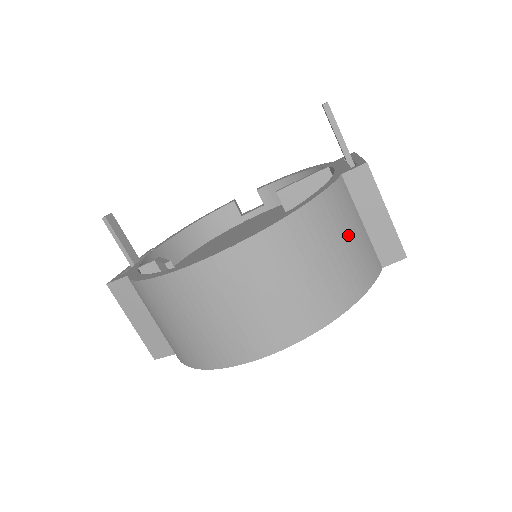
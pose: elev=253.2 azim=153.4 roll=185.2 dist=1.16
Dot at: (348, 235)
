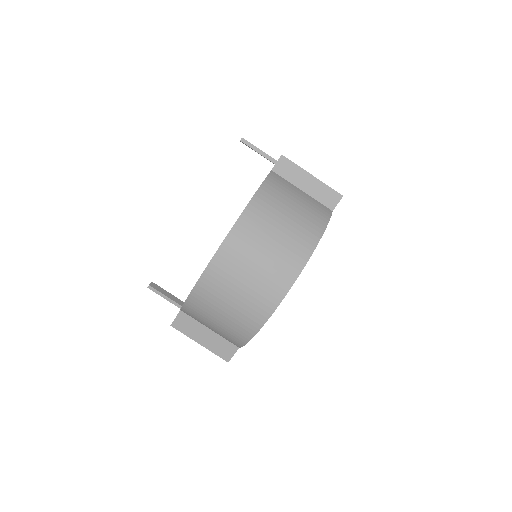
Dot at: (294, 200)
